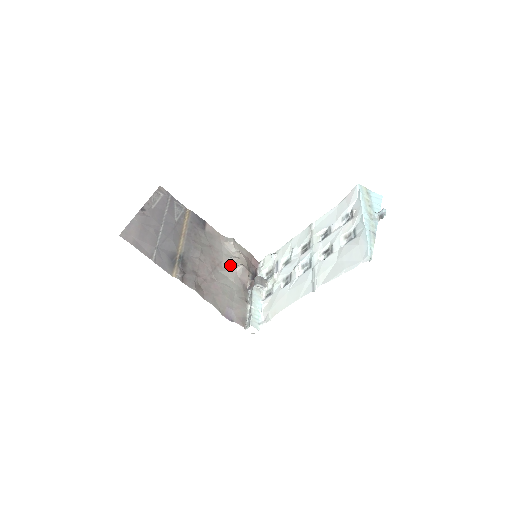
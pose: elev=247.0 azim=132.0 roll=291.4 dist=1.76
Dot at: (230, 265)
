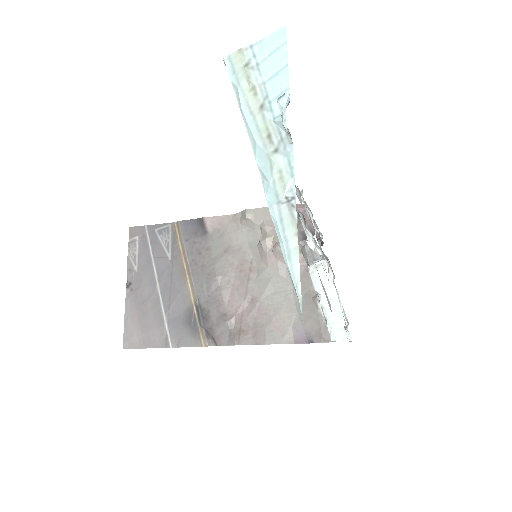
Dot at: (263, 257)
